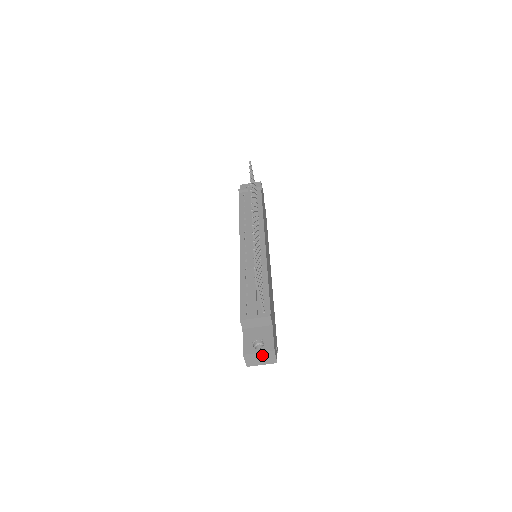
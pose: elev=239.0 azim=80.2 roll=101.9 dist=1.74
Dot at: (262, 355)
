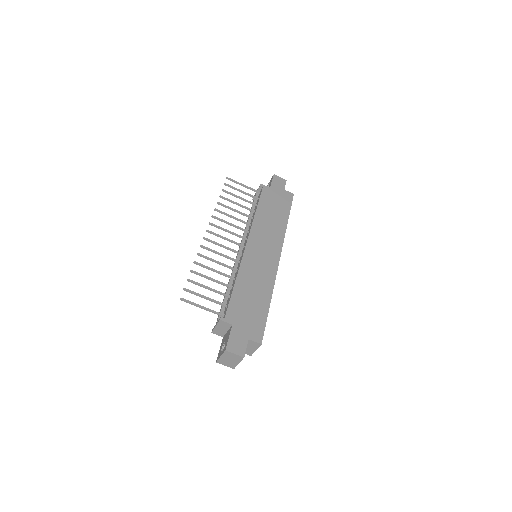
Dot at: (225, 357)
